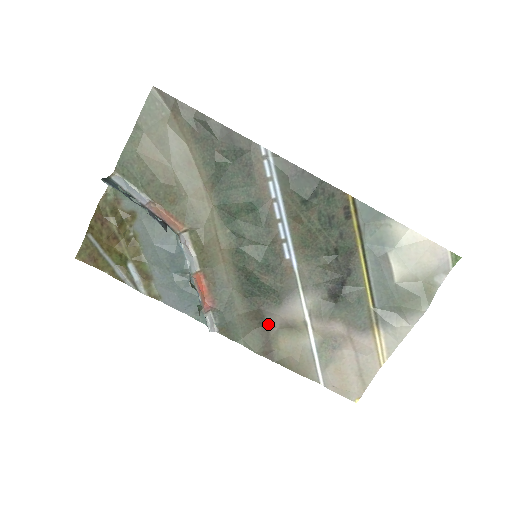
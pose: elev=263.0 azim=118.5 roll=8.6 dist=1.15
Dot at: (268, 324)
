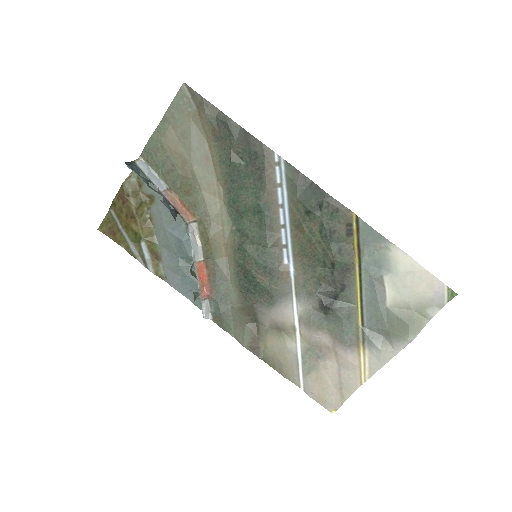
Dot at: (259, 322)
